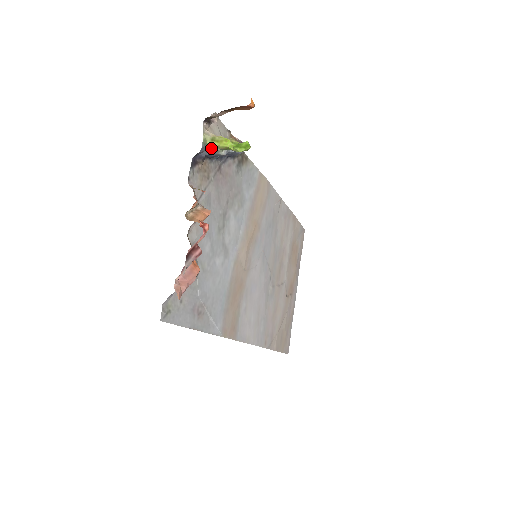
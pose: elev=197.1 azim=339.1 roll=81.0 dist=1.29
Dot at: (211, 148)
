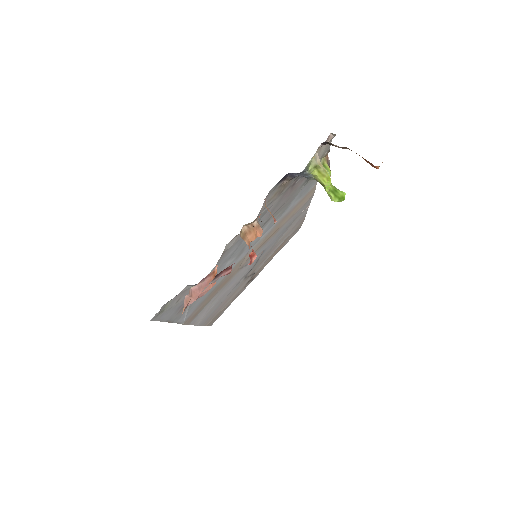
Dot at: (308, 173)
